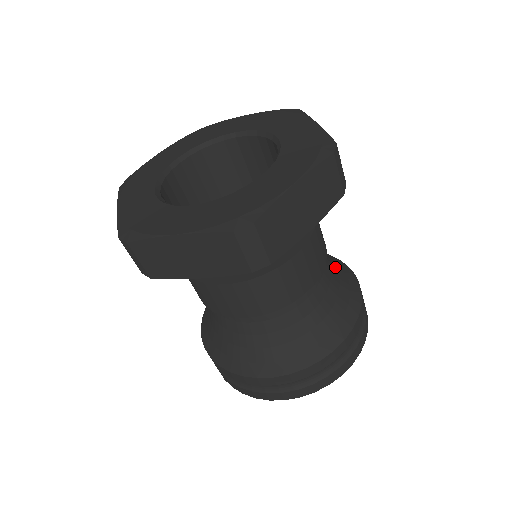
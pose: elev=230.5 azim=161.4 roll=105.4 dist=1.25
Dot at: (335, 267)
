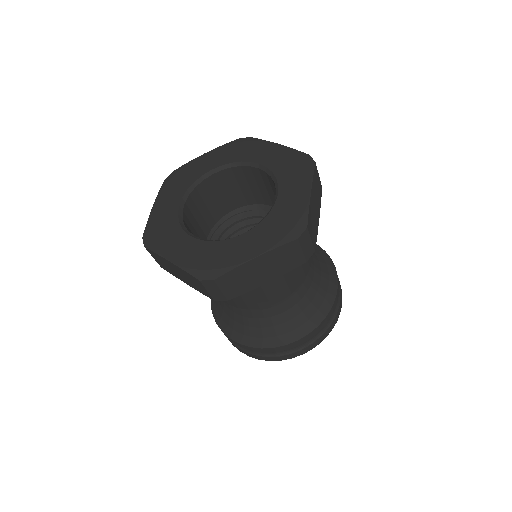
Dot at: (321, 279)
